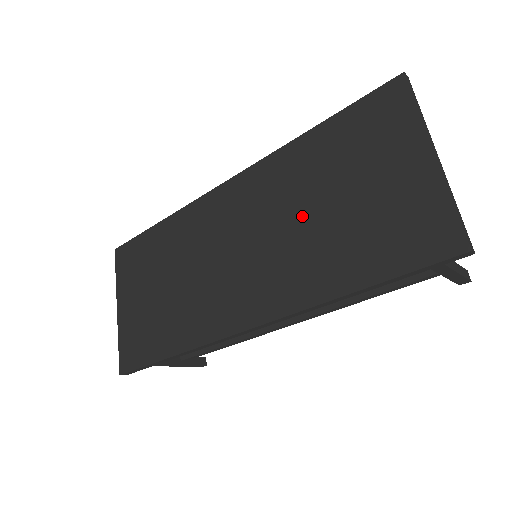
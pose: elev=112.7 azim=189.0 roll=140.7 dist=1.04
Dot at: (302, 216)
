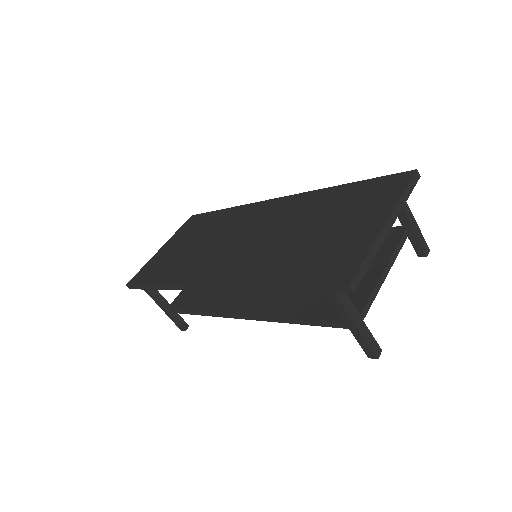
Dot at: (290, 232)
